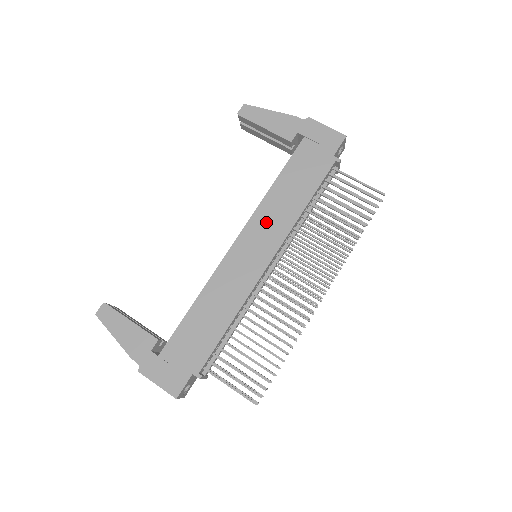
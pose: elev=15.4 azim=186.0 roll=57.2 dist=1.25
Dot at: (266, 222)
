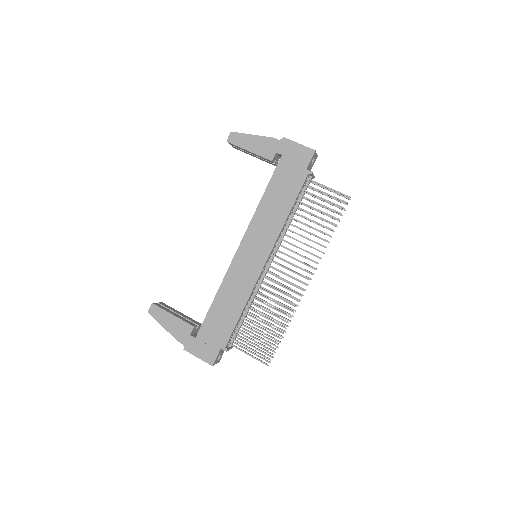
Dot at: (259, 231)
